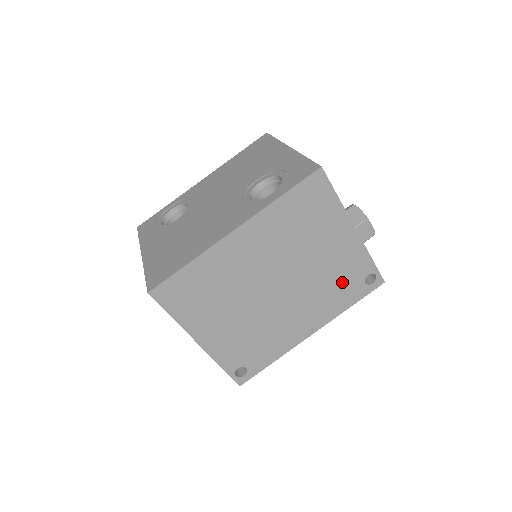
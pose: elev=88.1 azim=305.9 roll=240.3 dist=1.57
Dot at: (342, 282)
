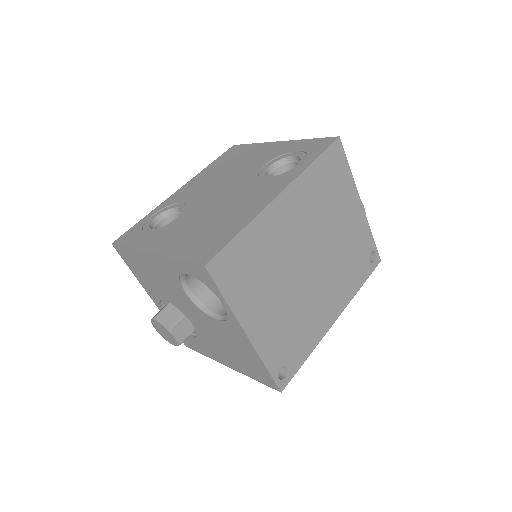
Dot at: (355, 259)
